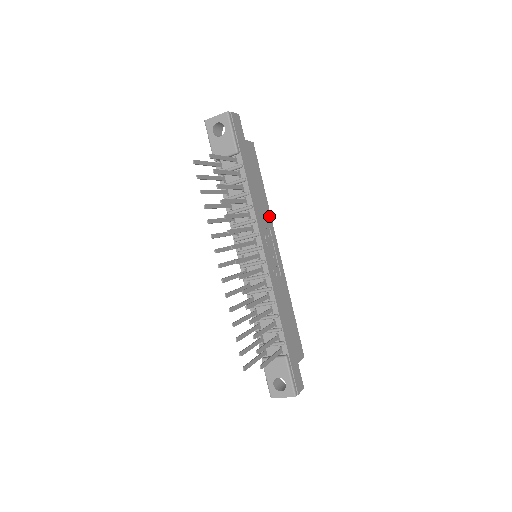
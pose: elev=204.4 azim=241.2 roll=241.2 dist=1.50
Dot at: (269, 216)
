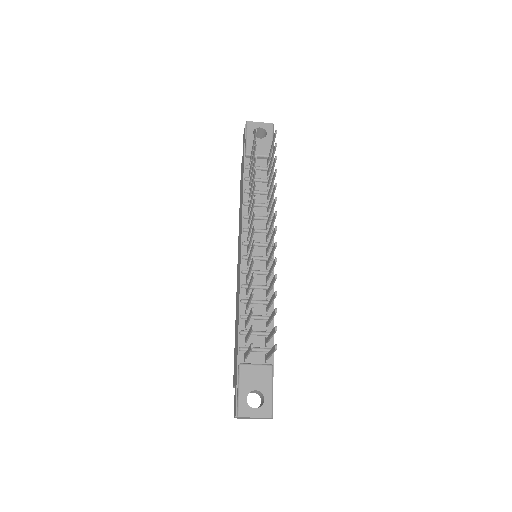
Dot at: occluded
